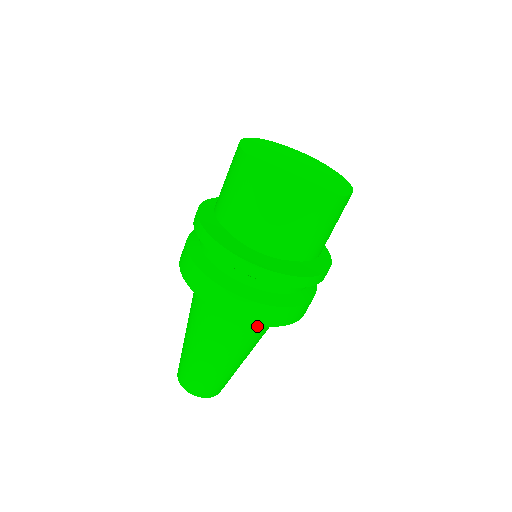
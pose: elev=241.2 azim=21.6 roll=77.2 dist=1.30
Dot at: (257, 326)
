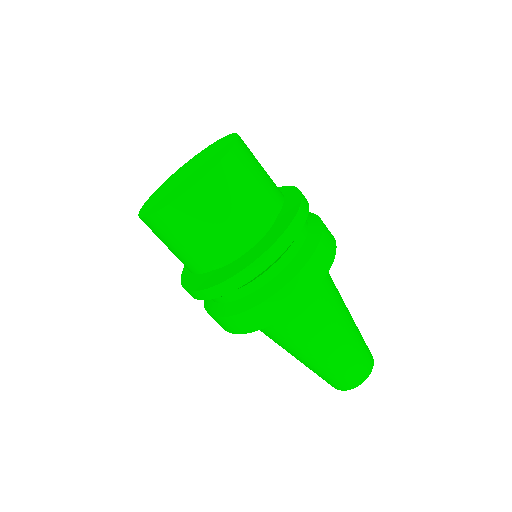
Dot at: (326, 276)
